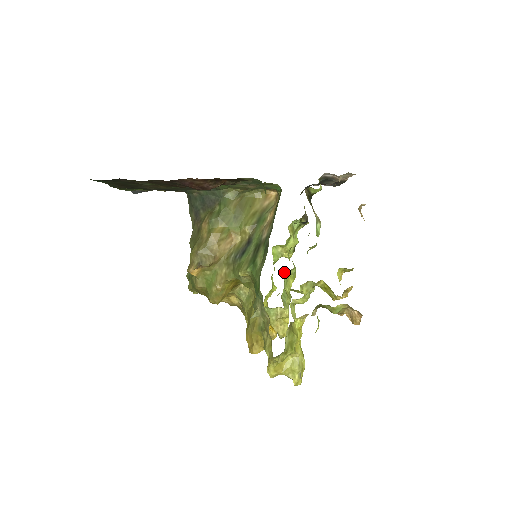
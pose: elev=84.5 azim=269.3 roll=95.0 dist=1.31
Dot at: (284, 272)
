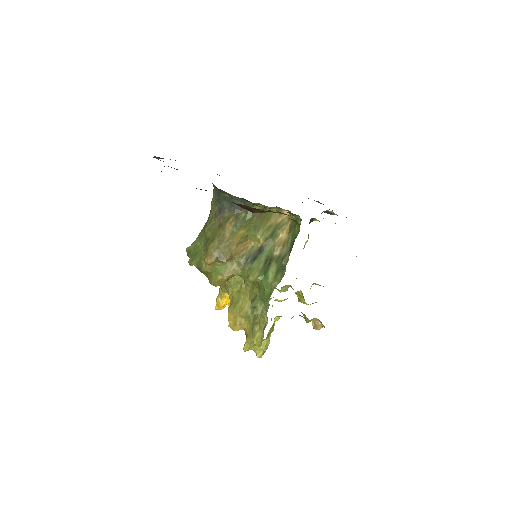
Dot at: occluded
